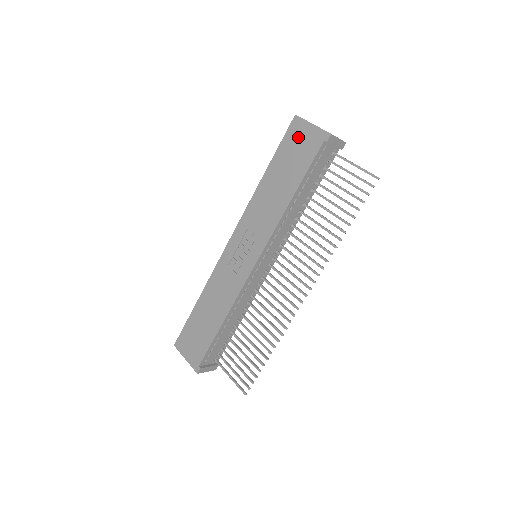
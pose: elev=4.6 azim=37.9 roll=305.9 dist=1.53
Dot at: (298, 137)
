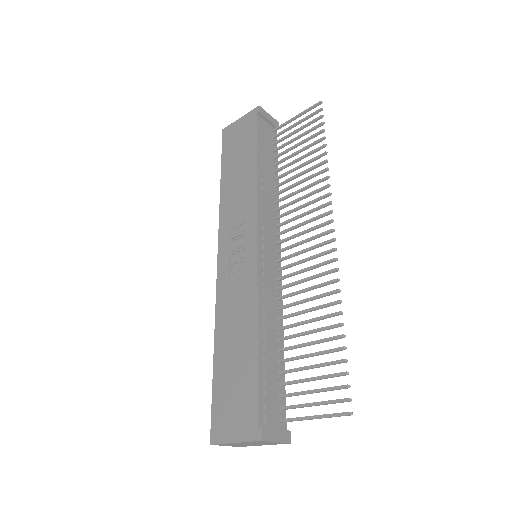
Dot at: (234, 135)
